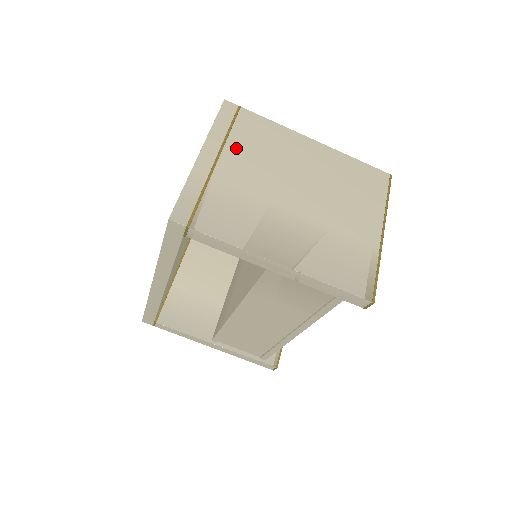
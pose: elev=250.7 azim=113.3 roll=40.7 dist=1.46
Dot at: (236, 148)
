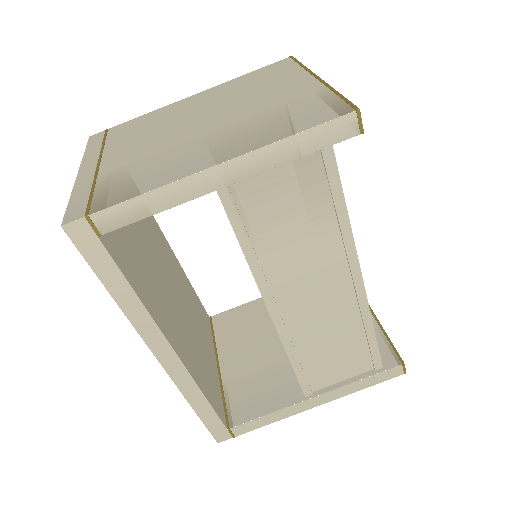
Dot at: (116, 147)
